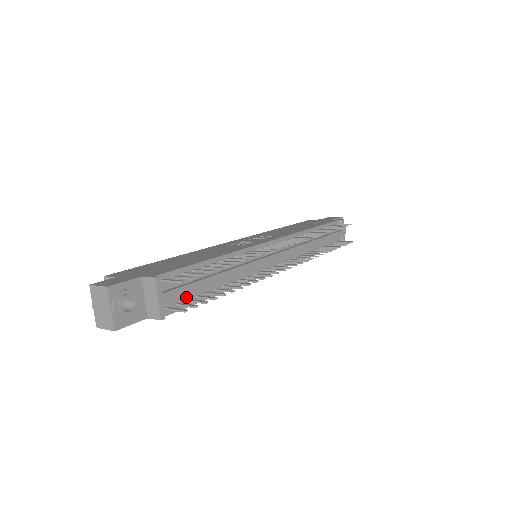
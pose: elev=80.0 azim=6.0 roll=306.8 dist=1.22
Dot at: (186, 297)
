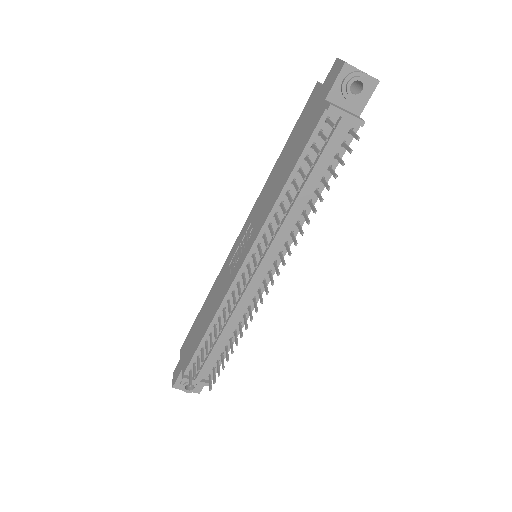
Dot at: (214, 362)
